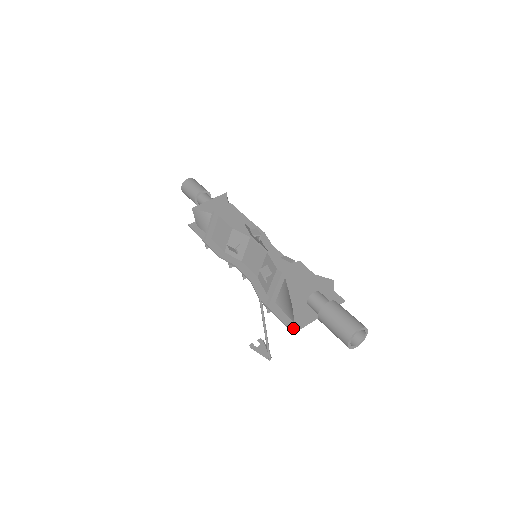
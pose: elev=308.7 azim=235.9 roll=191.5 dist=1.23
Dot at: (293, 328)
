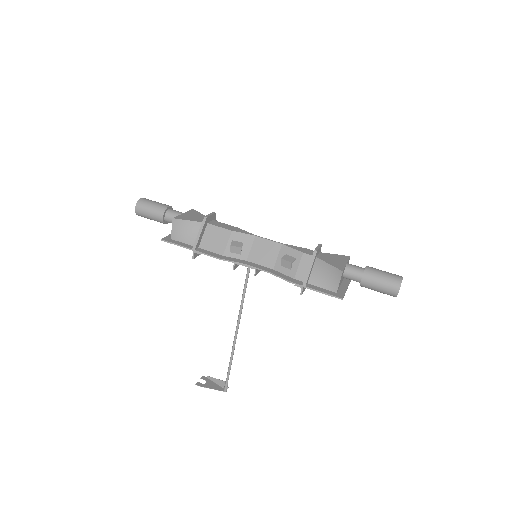
Dot at: (340, 296)
